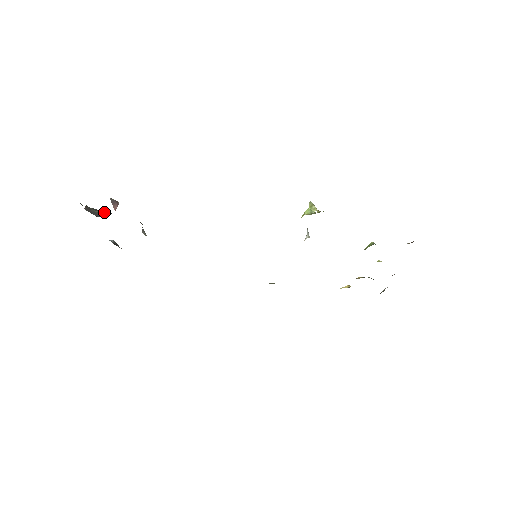
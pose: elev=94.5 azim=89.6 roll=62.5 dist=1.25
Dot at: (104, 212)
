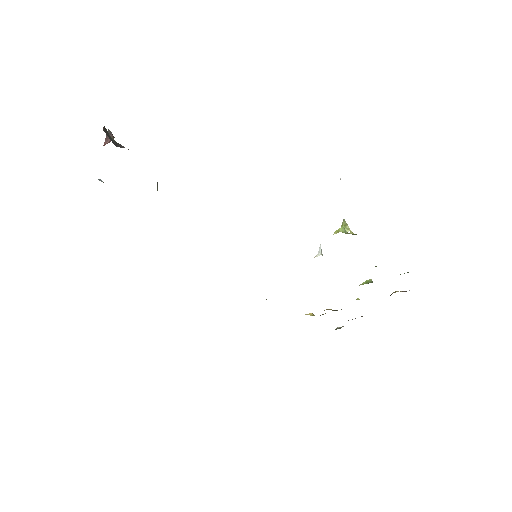
Dot at: occluded
